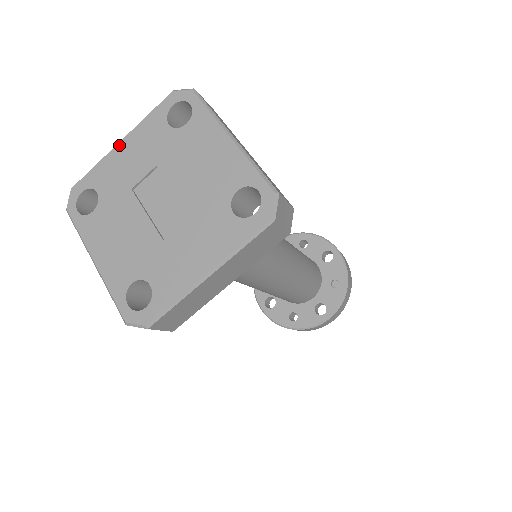
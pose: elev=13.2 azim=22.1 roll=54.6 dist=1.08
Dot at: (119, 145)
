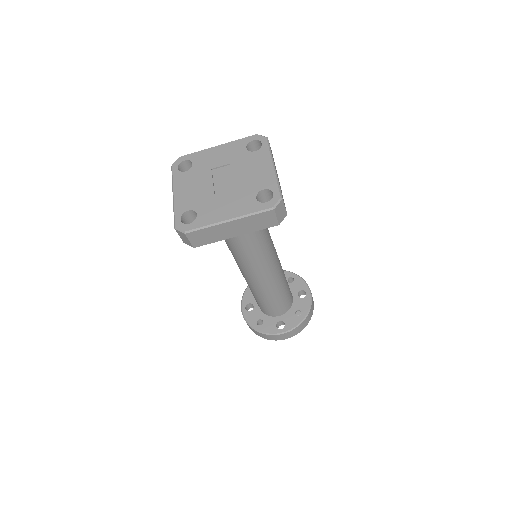
Dot at: (216, 147)
